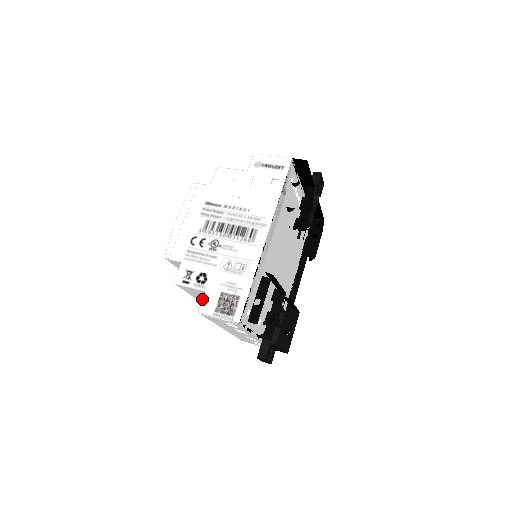
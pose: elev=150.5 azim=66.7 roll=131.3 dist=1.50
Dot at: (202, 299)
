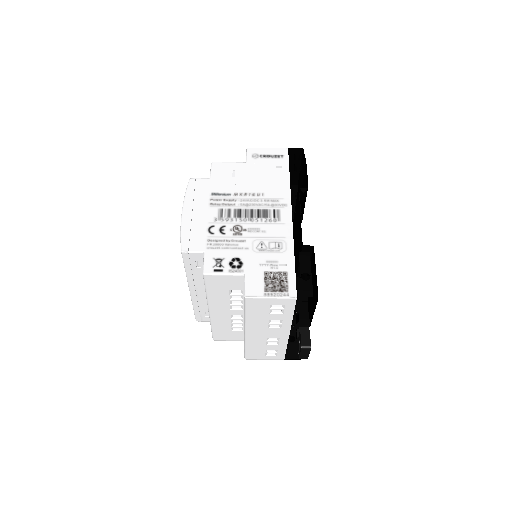
Dot at: (245, 283)
